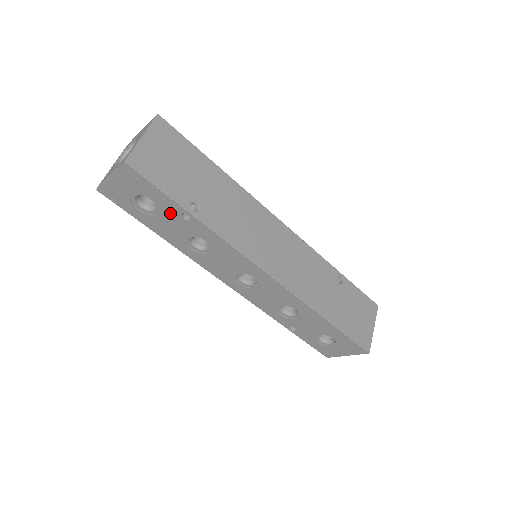
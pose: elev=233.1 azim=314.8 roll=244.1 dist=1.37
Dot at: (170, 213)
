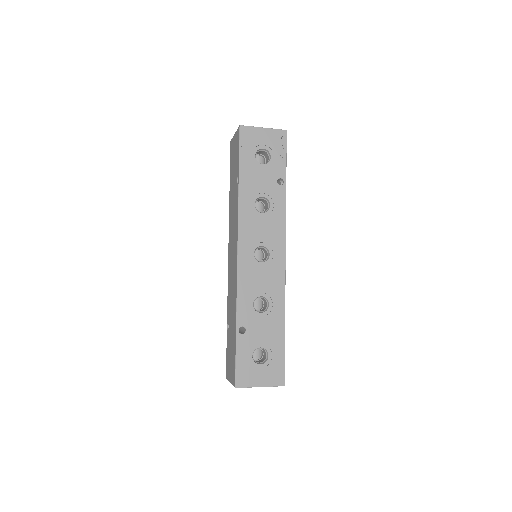
Dot at: (272, 173)
